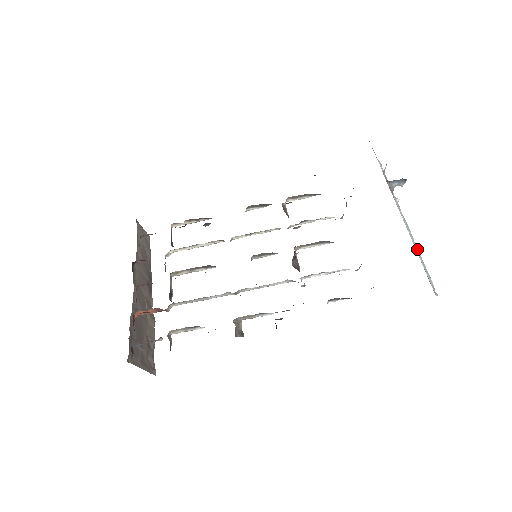
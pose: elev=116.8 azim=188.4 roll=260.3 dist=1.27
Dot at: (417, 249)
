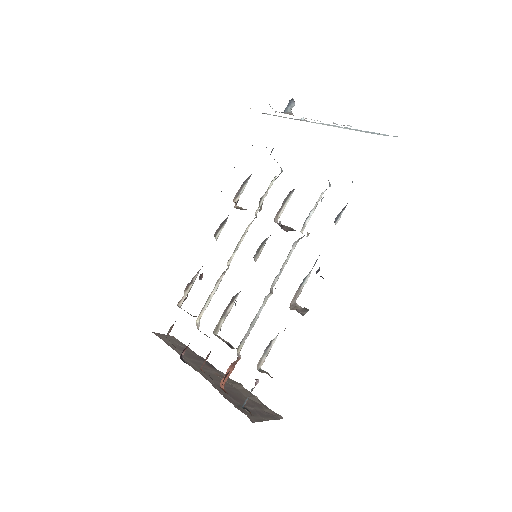
Dot at: occluded
